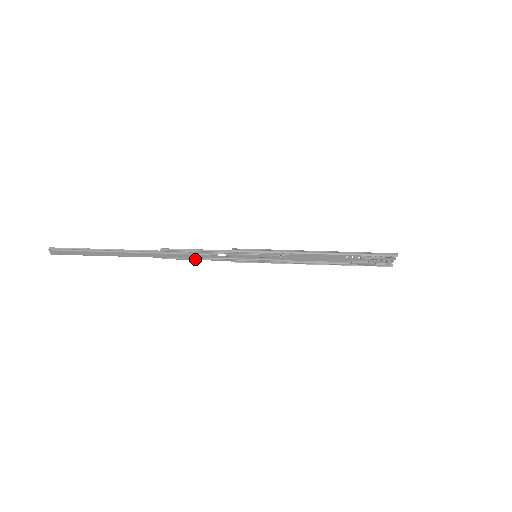
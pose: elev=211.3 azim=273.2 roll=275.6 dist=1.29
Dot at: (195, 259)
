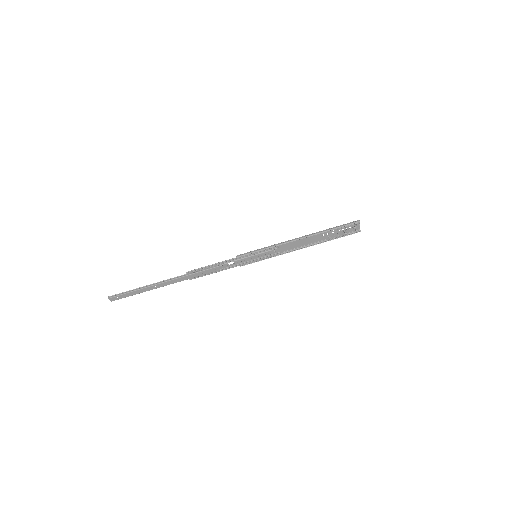
Dot at: occluded
